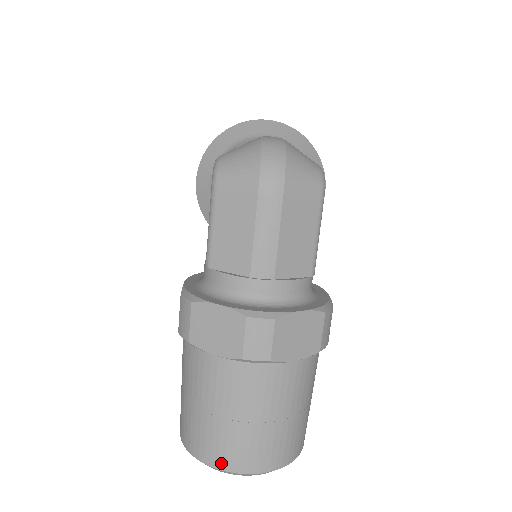
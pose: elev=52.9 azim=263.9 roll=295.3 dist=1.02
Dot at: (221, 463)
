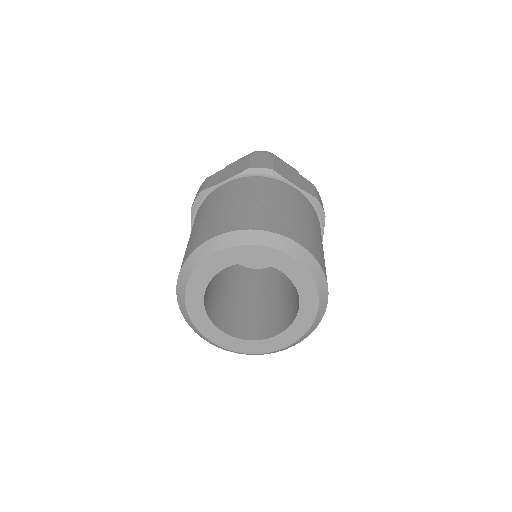
Dot at: (230, 227)
